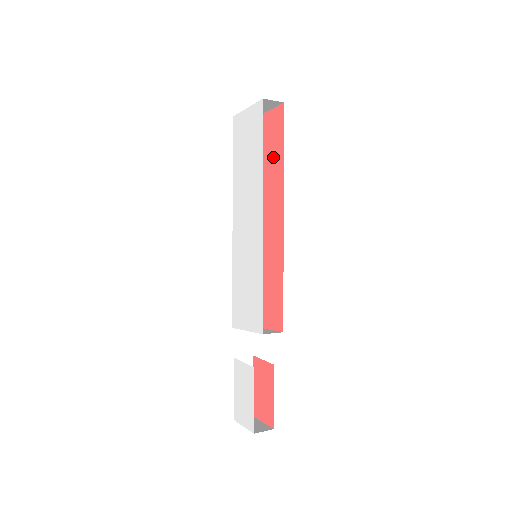
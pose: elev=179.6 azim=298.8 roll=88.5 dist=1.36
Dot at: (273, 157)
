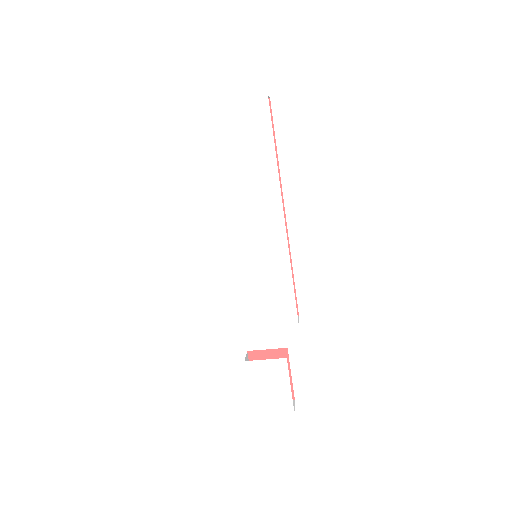
Dot at: occluded
